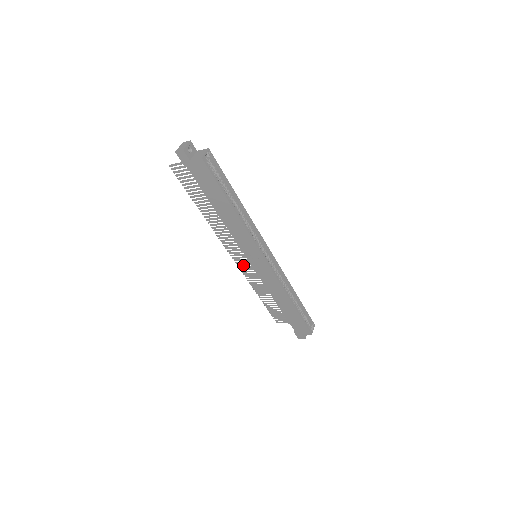
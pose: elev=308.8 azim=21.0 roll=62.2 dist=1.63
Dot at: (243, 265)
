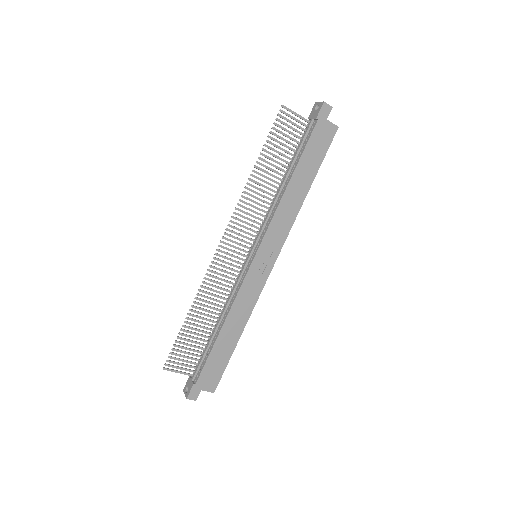
Dot at: (222, 261)
